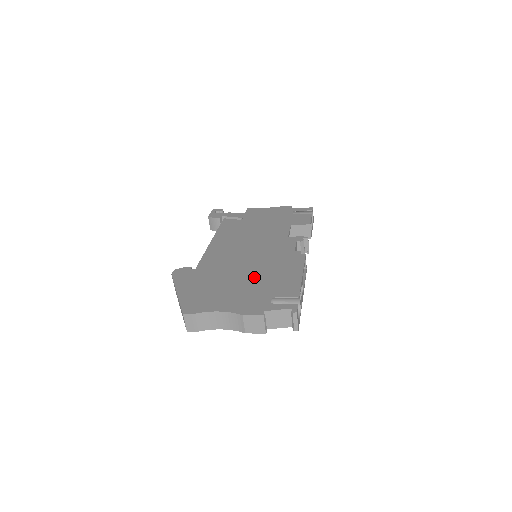
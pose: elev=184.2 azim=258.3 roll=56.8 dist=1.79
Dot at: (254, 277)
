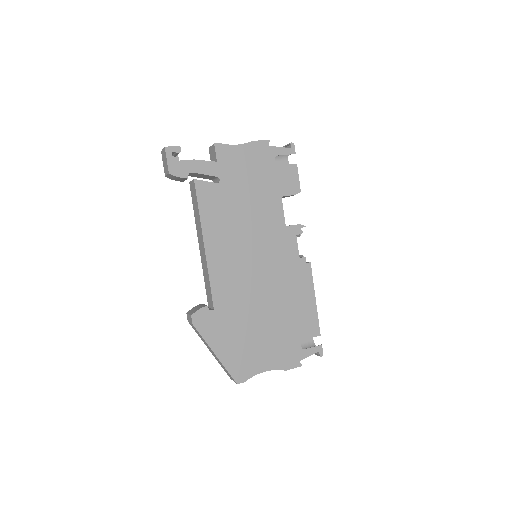
Dot at: (277, 313)
